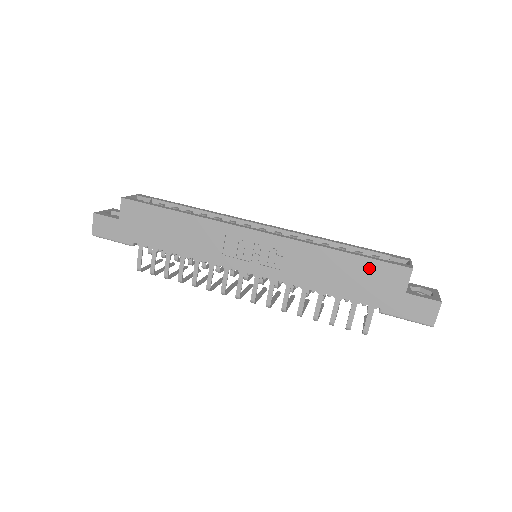
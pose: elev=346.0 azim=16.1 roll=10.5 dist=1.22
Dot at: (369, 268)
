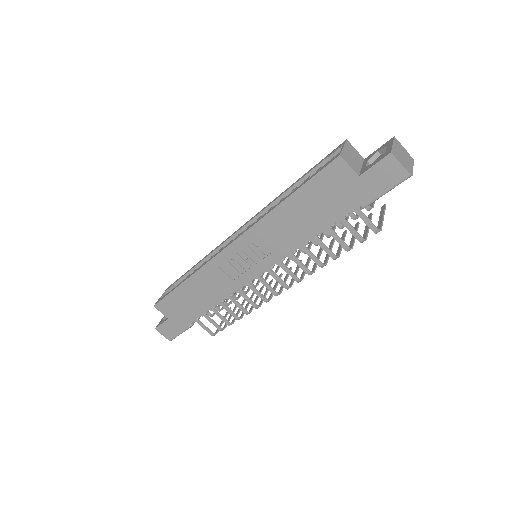
Dot at: (314, 189)
